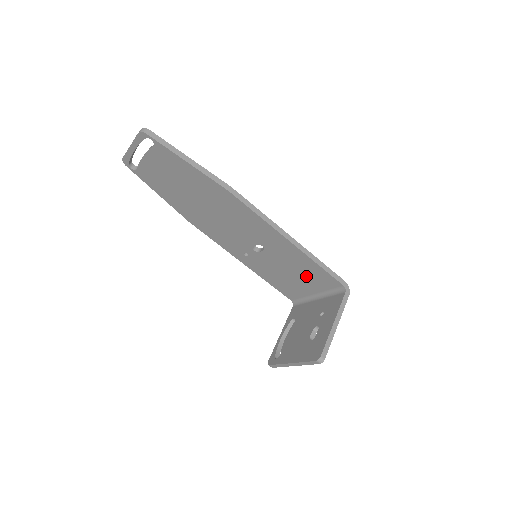
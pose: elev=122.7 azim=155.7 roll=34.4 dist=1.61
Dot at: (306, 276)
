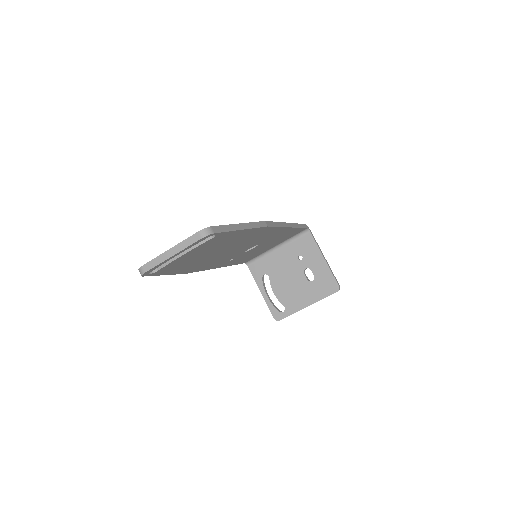
Dot at: (279, 240)
